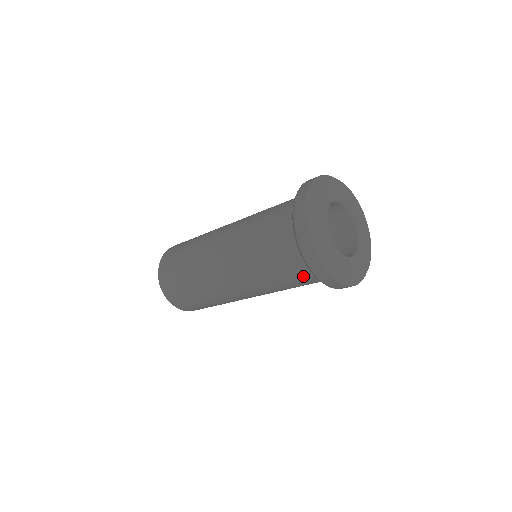
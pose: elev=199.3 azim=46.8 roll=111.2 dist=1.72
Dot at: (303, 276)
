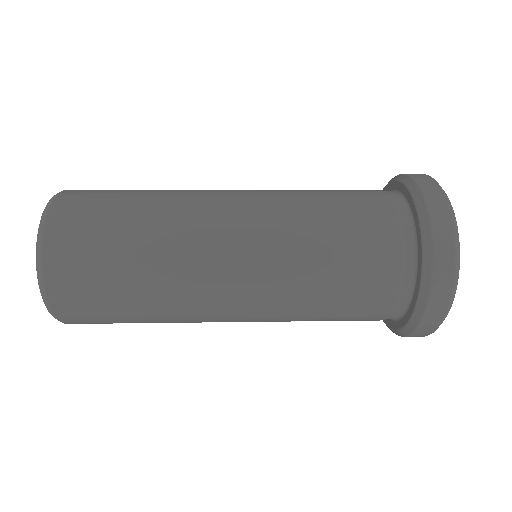
Dot at: (368, 320)
